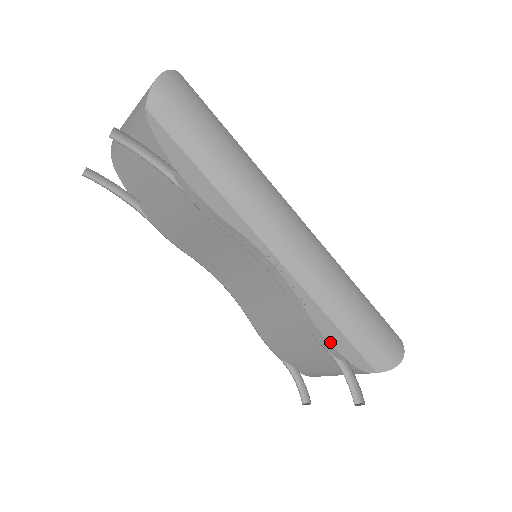
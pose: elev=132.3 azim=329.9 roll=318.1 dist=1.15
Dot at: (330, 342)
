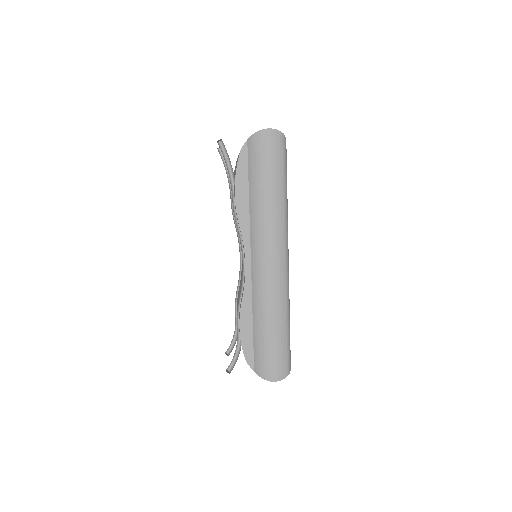
Dot at: (240, 328)
